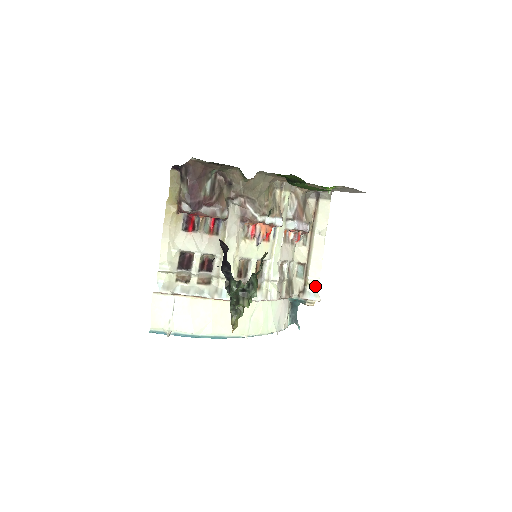
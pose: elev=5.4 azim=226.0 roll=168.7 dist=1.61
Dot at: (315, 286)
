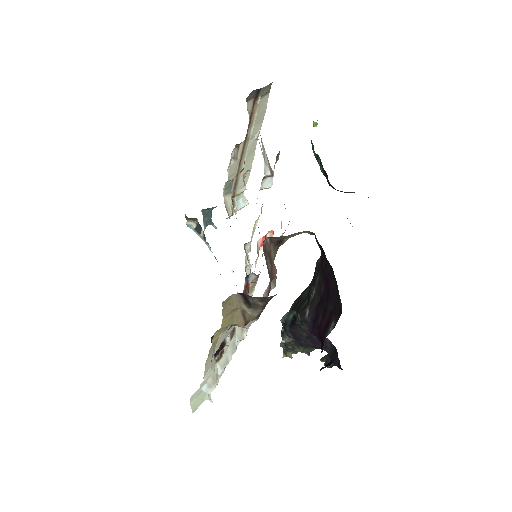
Dot at: (242, 192)
